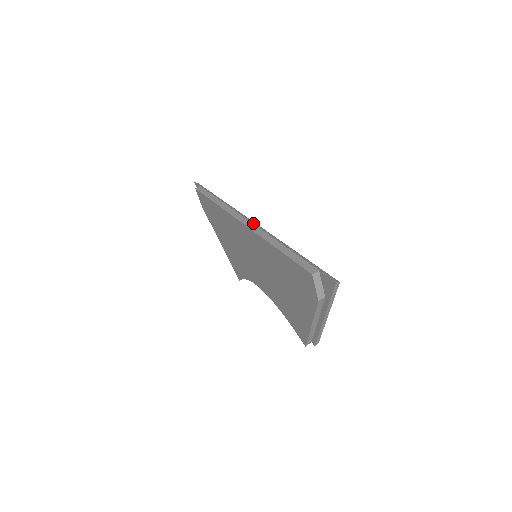
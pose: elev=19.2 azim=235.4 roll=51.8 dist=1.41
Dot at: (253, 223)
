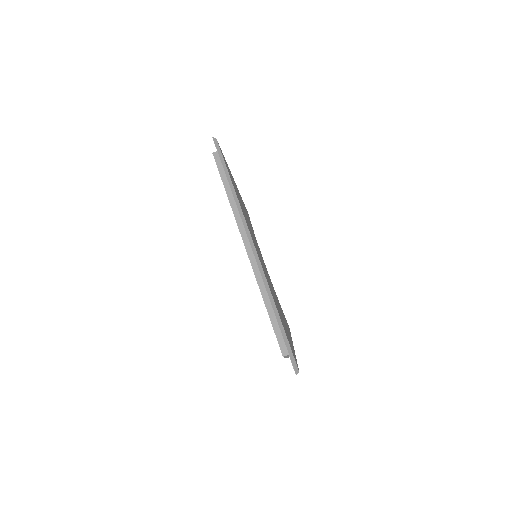
Dot at: (255, 258)
